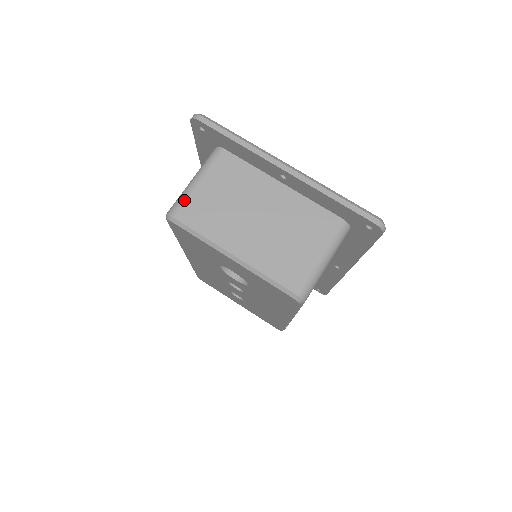
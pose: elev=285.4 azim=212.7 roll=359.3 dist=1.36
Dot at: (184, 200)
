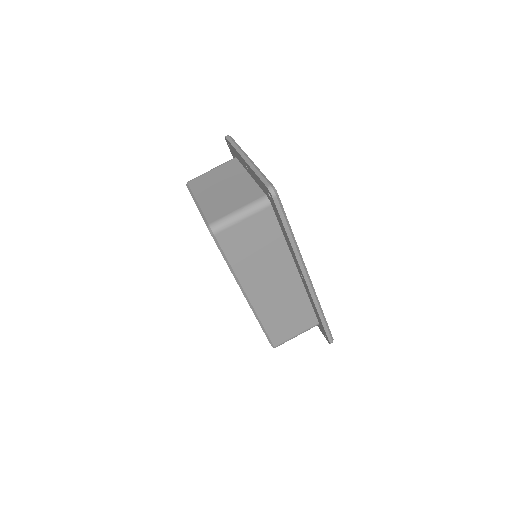
Dot at: (199, 176)
